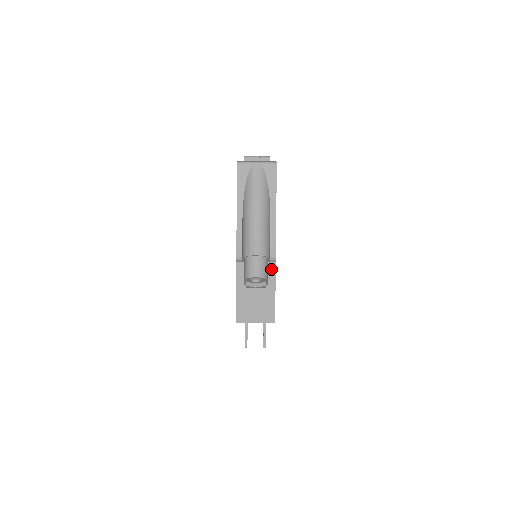
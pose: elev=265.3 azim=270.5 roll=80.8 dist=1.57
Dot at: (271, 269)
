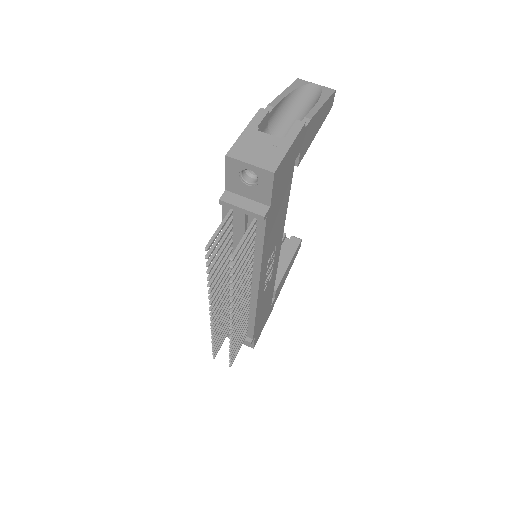
Dot at: (297, 125)
